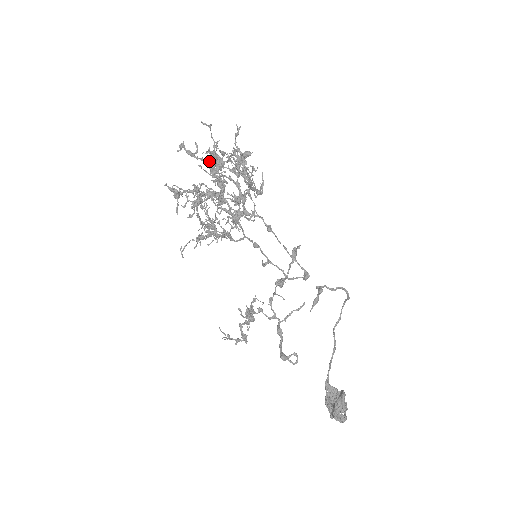
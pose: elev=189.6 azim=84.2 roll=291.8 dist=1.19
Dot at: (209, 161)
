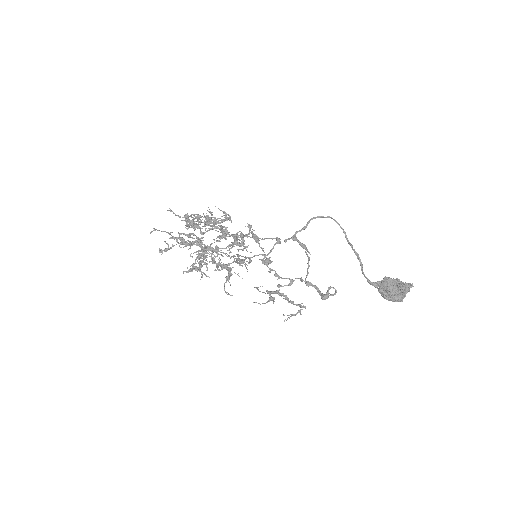
Dot at: (177, 242)
